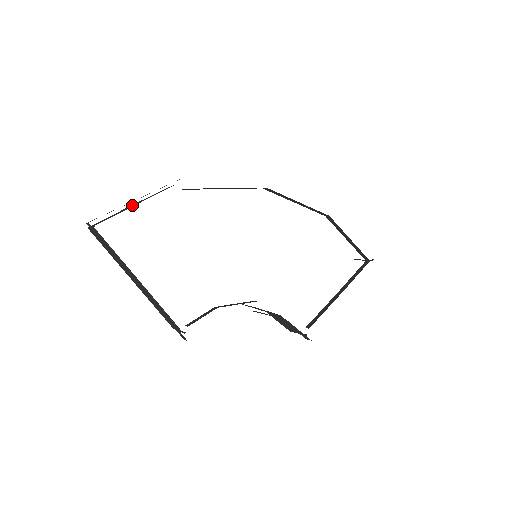
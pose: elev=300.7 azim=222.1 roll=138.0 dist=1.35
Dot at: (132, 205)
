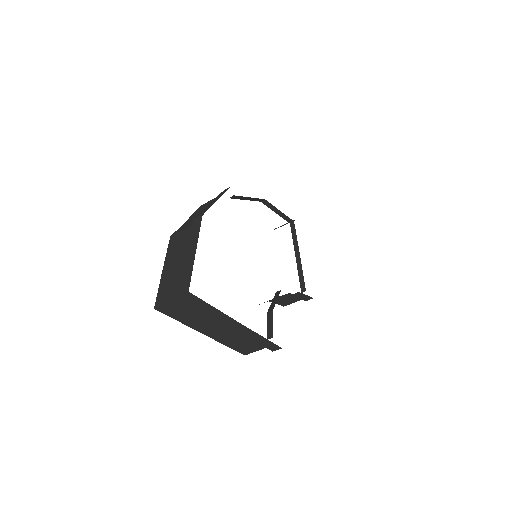
Dot at: (172, 264)
